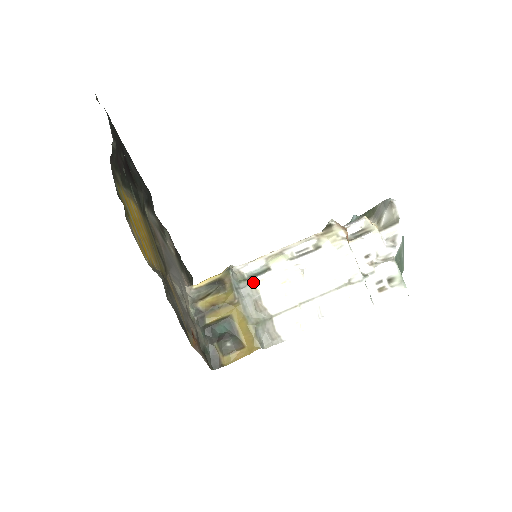
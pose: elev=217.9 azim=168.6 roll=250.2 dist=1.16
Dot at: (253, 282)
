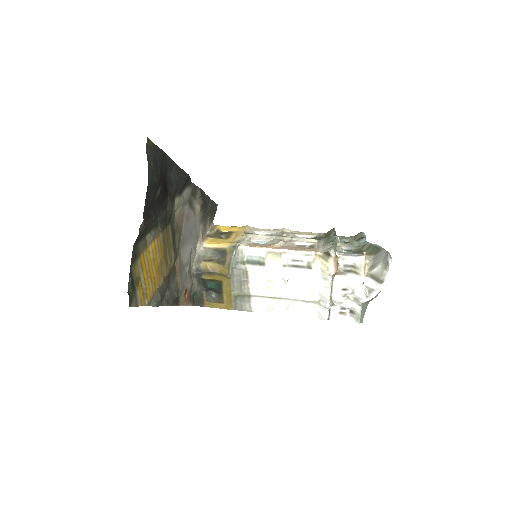
Dot at: (247, 269)
